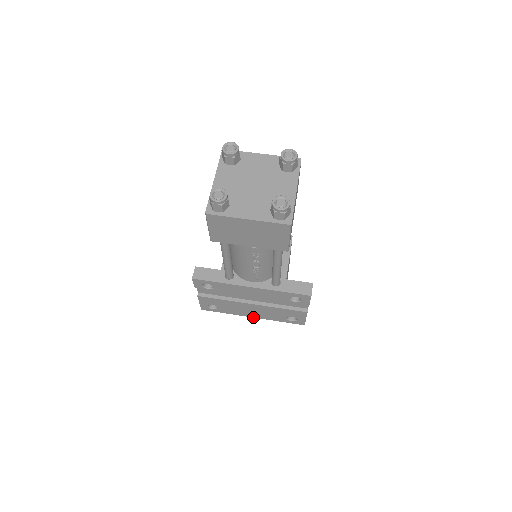
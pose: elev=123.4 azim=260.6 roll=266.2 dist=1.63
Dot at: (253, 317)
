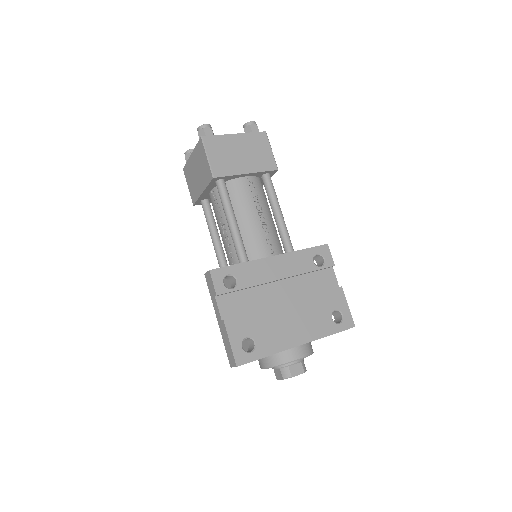
Dot at: occluded
